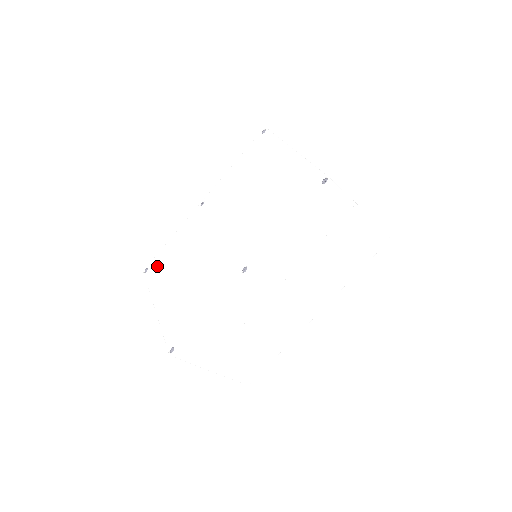
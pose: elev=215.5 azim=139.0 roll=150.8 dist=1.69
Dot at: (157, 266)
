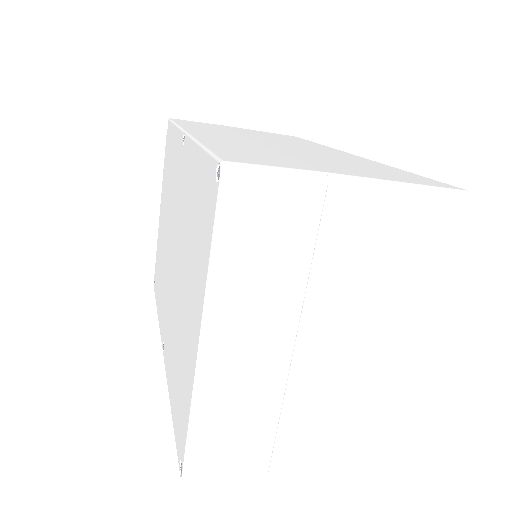
Dot at: (167, 146)
